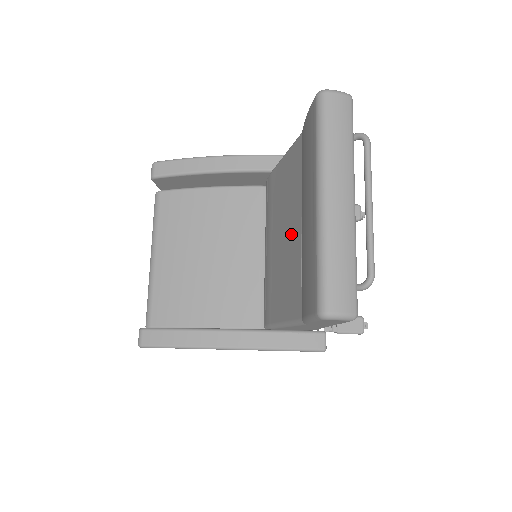
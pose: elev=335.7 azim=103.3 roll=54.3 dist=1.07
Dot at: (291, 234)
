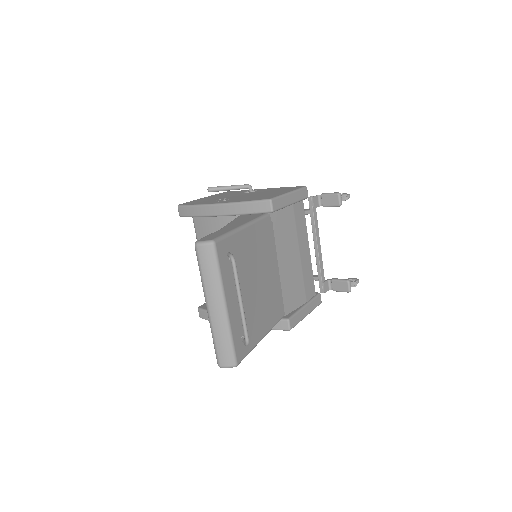
Dot at: occluded
